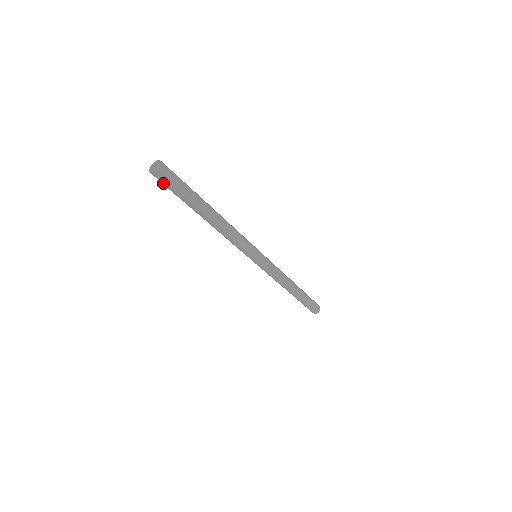
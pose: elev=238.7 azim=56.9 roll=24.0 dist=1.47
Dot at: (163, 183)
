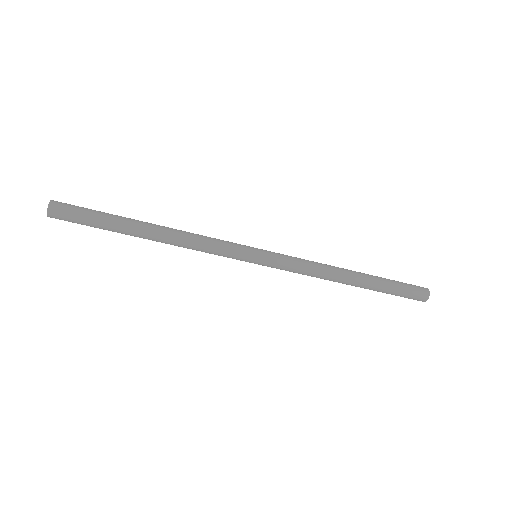
Dot at: occluded
